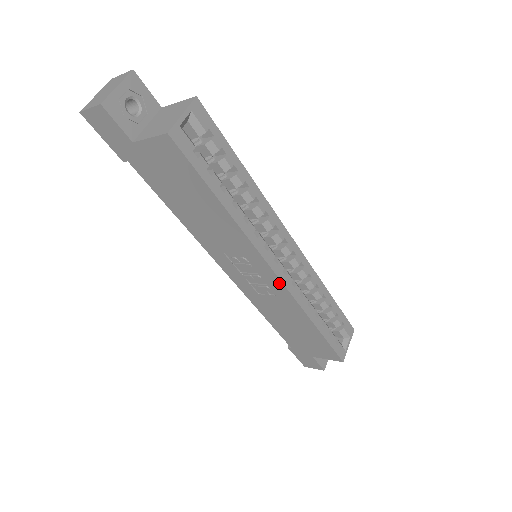
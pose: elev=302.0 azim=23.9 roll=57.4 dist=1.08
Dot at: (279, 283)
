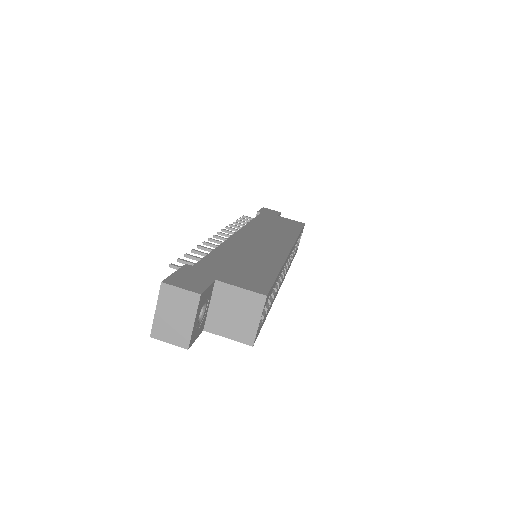
Dot at: occluded
